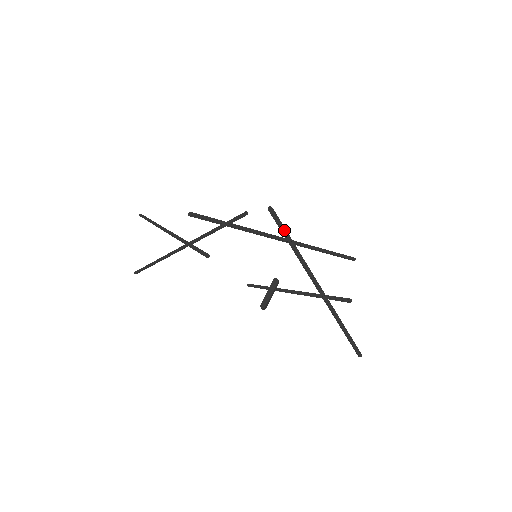
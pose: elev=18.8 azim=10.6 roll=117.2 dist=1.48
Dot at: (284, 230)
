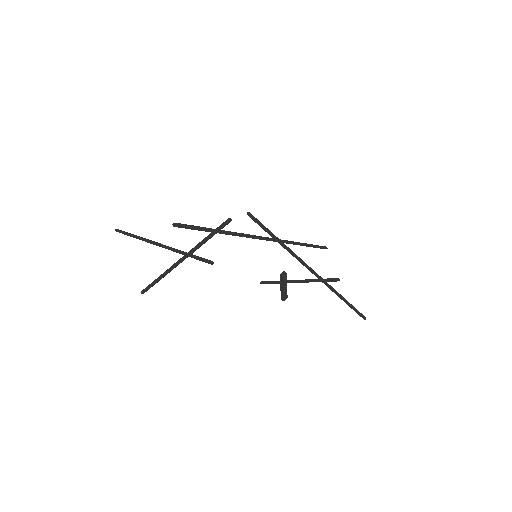
Dot at: (268, 231)
